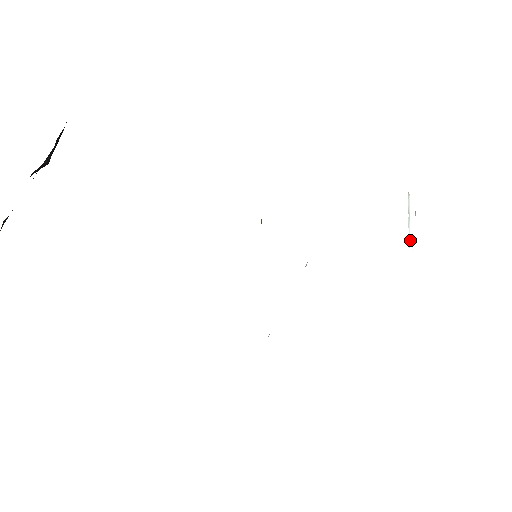
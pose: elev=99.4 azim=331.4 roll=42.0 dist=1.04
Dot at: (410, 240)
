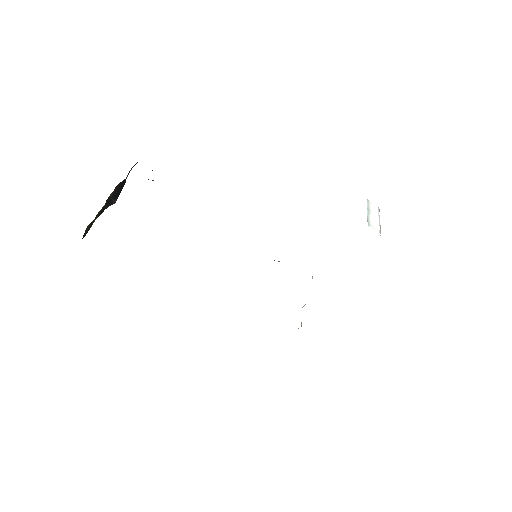
Dot at: (371, 224)
